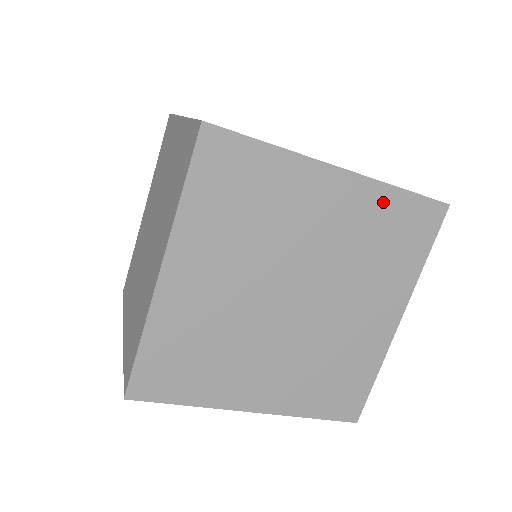
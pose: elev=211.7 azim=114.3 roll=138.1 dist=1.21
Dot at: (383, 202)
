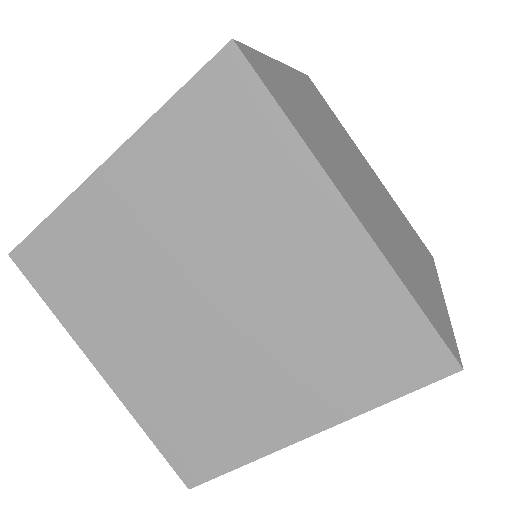
Dot at: occluded
